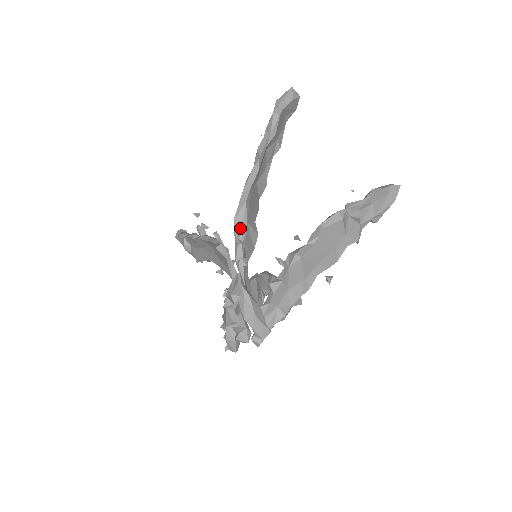
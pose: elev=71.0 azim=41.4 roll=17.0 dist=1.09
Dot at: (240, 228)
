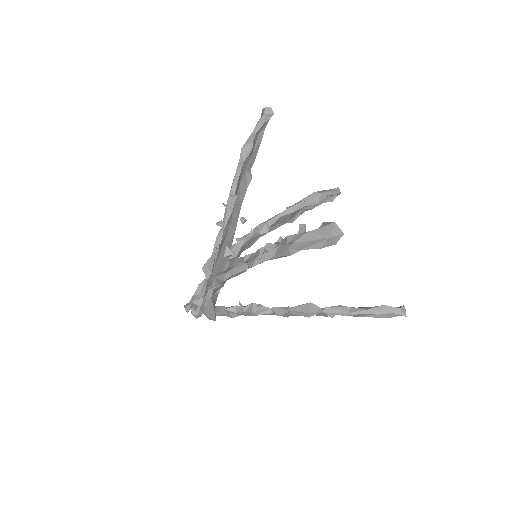
Dot at: (217, 282)
